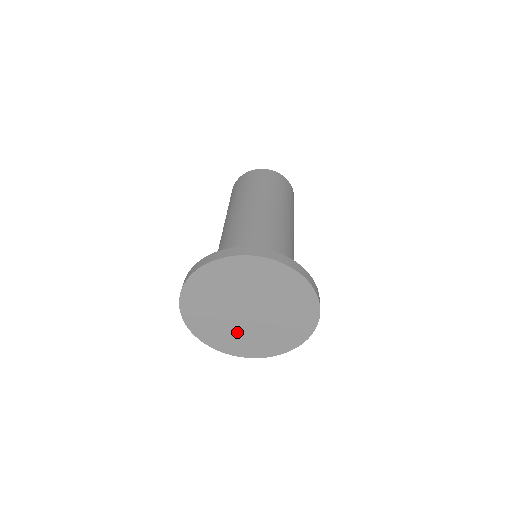
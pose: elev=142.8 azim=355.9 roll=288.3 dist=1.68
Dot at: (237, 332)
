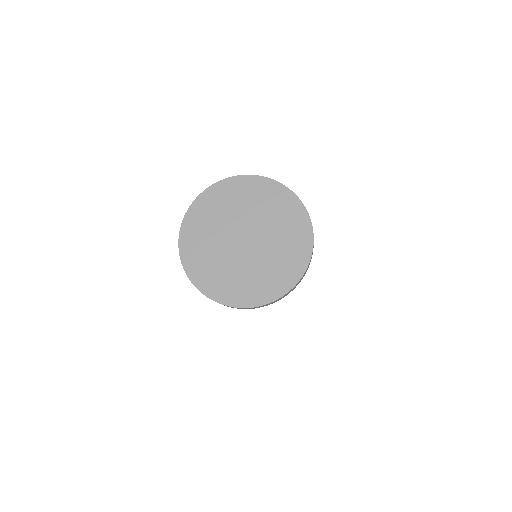
Dot at: (233, 269)
